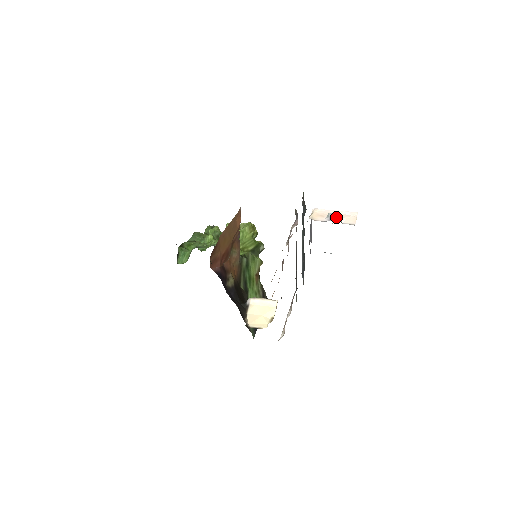
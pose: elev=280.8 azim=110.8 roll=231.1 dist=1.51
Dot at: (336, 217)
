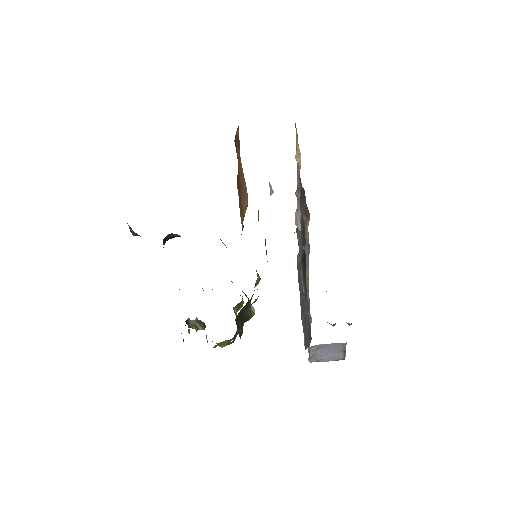
Dot at: occluded
